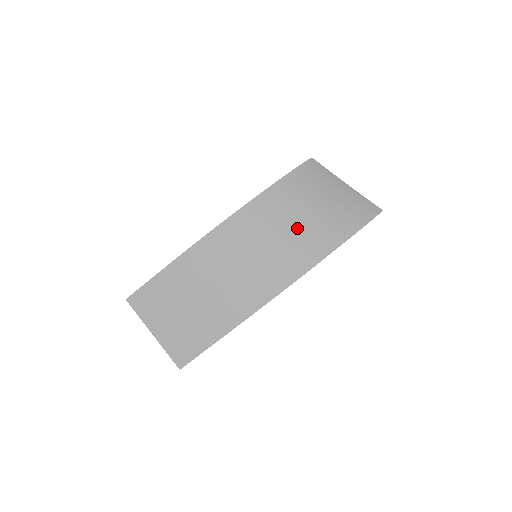
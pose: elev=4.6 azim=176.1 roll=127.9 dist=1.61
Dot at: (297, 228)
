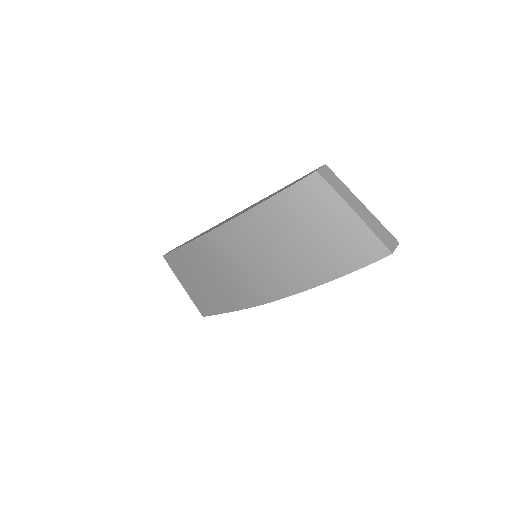
Dot at: (280, 255)
